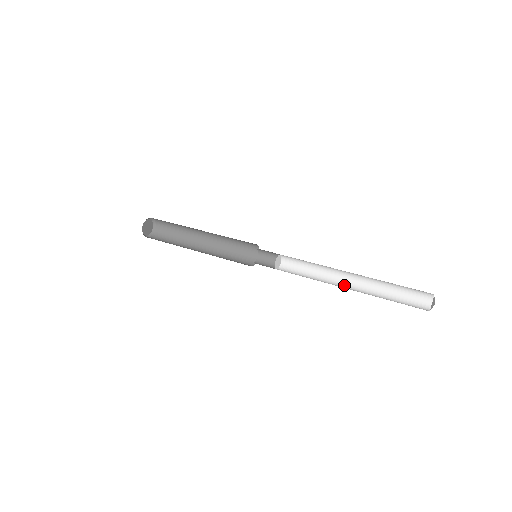
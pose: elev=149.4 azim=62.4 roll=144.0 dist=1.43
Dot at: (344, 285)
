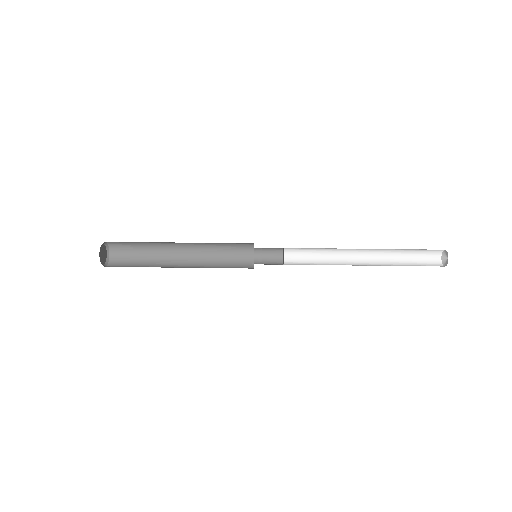
Dot at: (357, 259)
